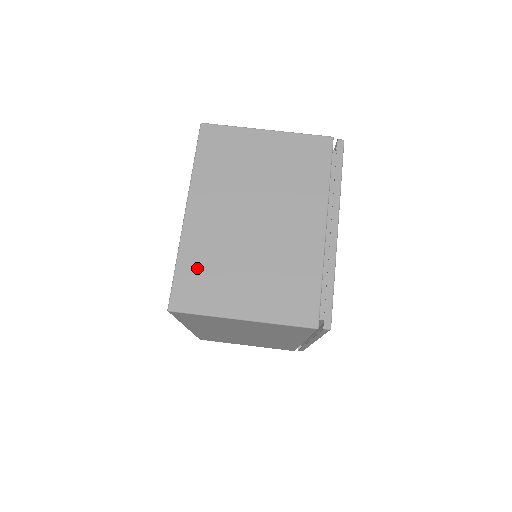
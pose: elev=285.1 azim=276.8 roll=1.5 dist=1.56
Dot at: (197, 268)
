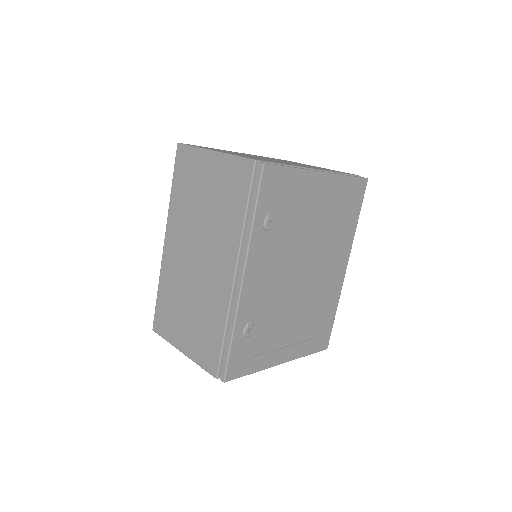
Dot at: occluded
